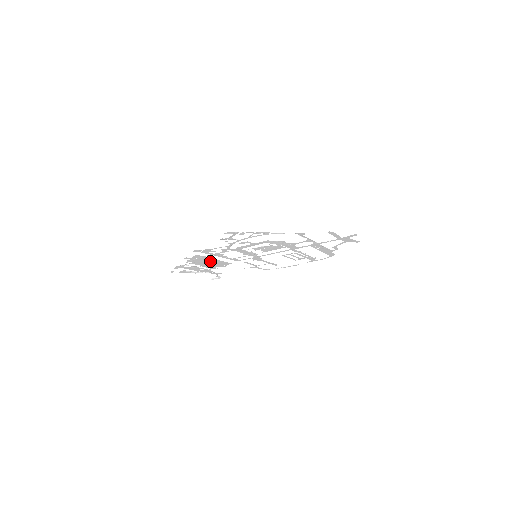
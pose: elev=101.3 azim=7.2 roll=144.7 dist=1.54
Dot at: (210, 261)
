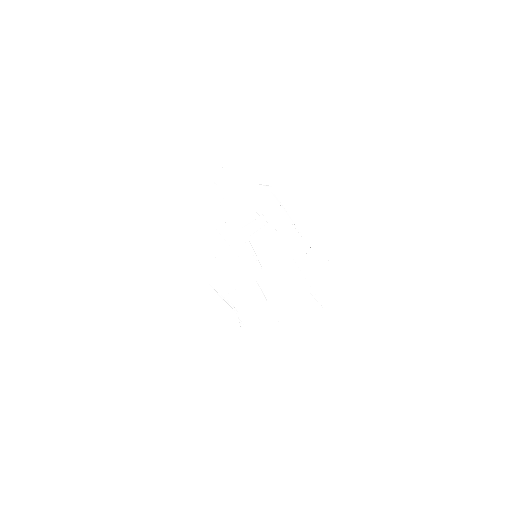
Dot at: (221, 255)
